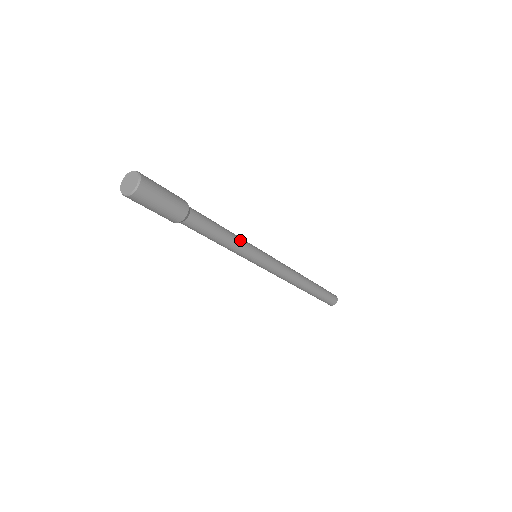
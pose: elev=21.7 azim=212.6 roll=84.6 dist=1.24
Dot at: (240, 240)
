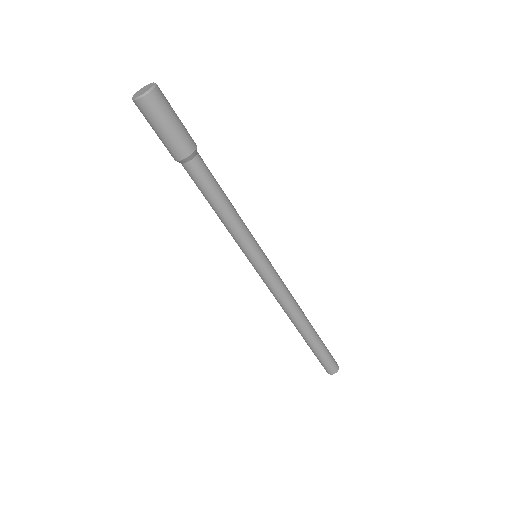
Dot at: (242, 221)
